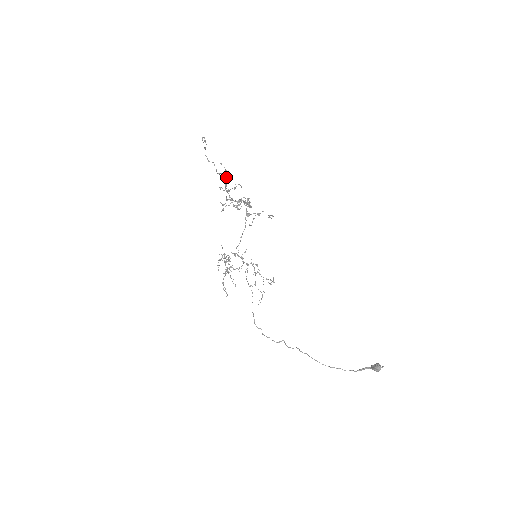
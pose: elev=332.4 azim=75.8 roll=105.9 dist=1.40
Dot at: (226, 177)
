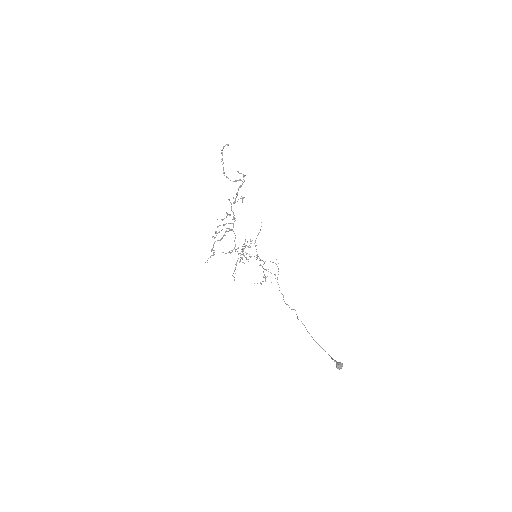
Dot at: (242, 183)
